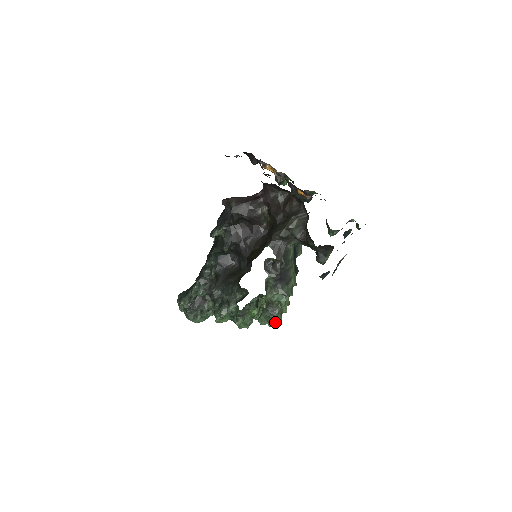
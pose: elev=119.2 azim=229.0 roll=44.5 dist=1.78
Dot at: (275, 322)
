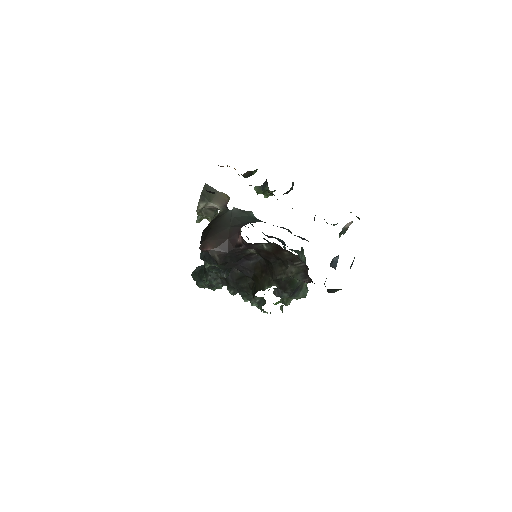
Dot at: occluded
